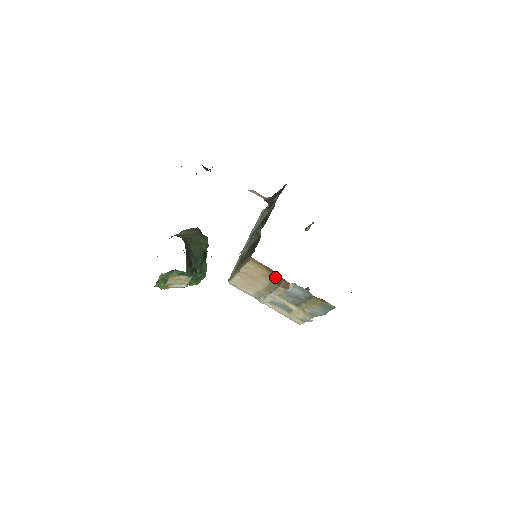
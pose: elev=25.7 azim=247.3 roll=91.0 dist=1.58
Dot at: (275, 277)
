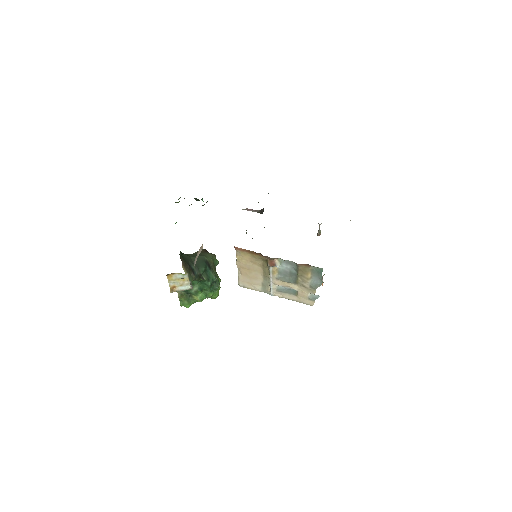
Dot at: (261, 259)
